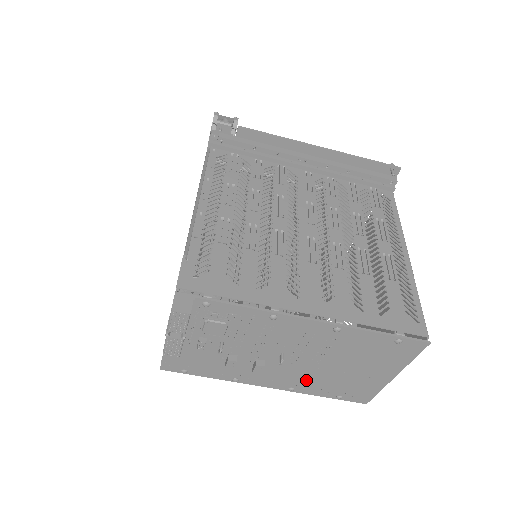
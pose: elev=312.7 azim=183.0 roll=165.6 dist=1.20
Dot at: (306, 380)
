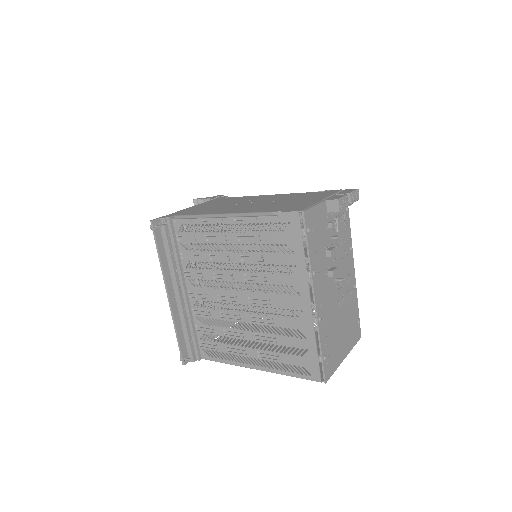
Dot at: (328, 317)
